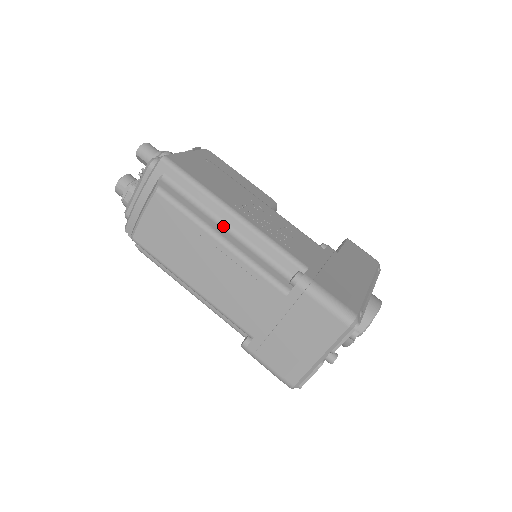
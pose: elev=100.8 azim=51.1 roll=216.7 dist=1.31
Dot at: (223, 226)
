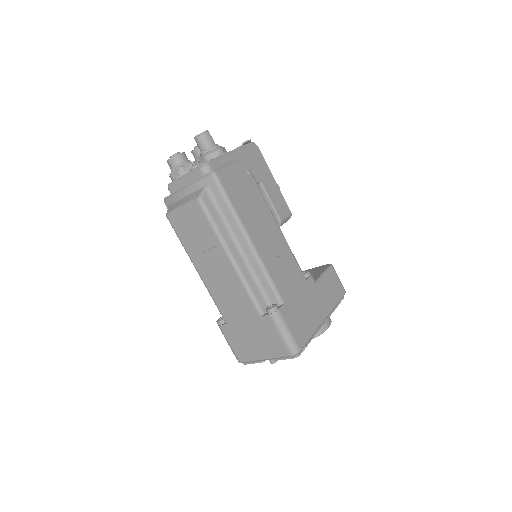
Dot at: (237, 246)
